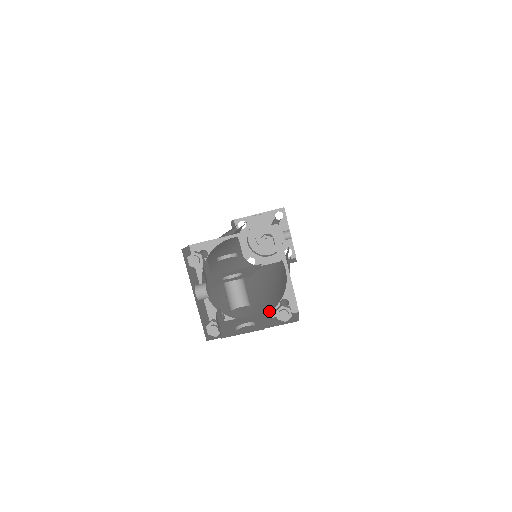
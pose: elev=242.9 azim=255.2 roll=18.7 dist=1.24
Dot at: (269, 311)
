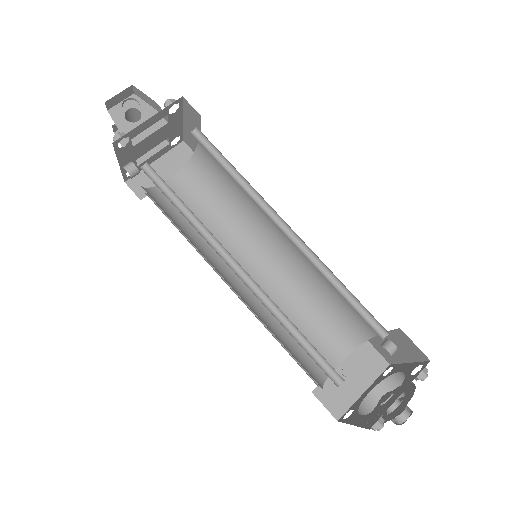
Dot at: occluded
